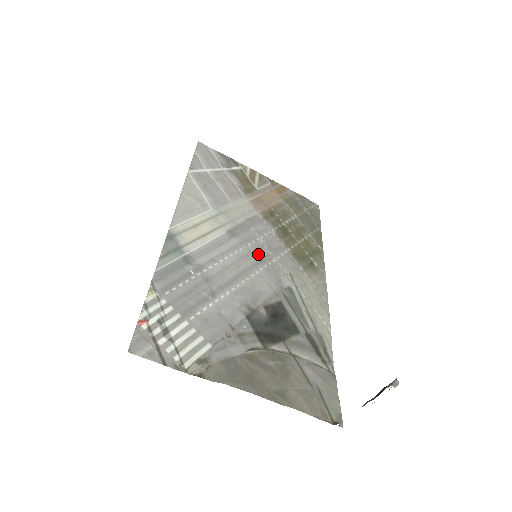
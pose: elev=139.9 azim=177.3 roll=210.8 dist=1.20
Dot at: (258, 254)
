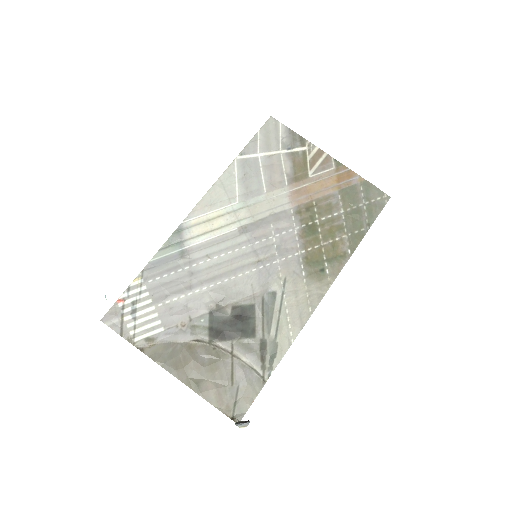
Dot at: (260, 254)
